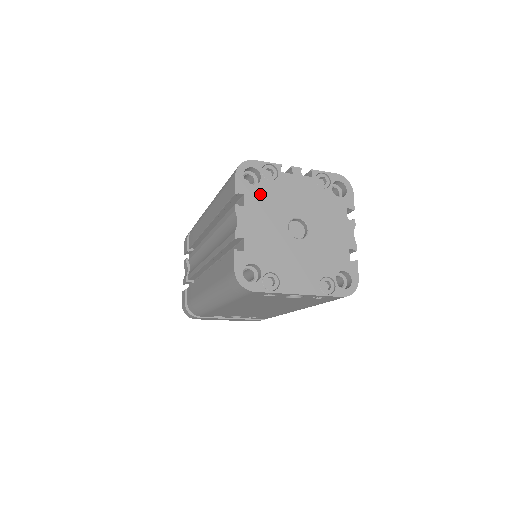
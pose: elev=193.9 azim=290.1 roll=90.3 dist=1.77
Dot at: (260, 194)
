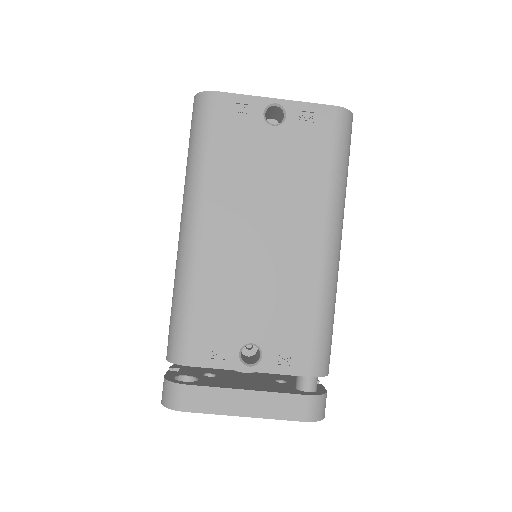
Dot at: occluded
